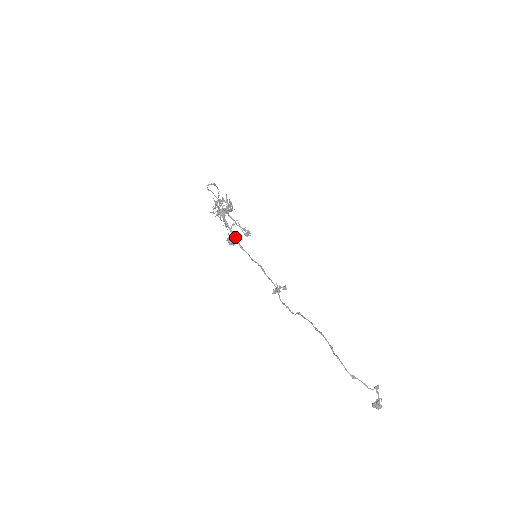
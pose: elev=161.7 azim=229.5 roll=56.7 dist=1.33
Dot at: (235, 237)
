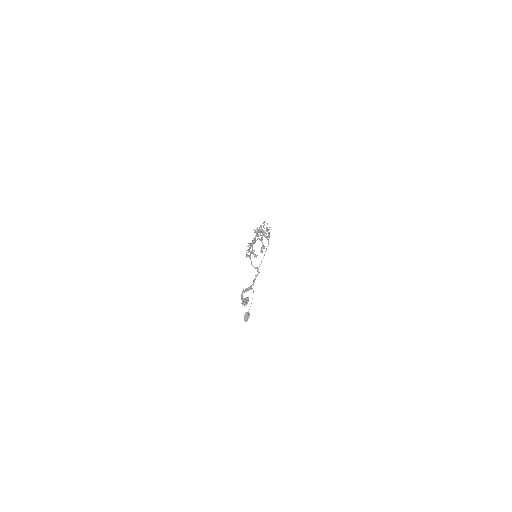
Dot at: (254, 241)
